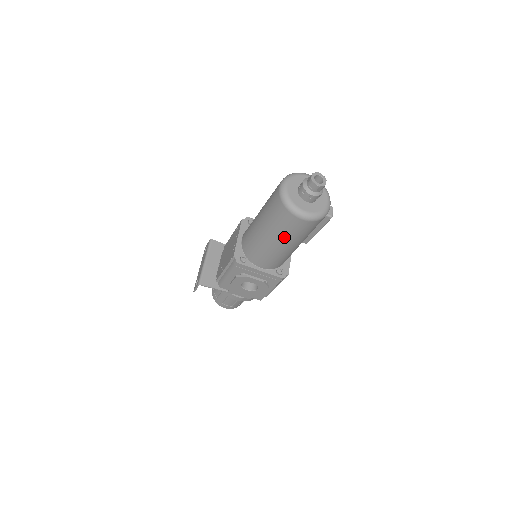
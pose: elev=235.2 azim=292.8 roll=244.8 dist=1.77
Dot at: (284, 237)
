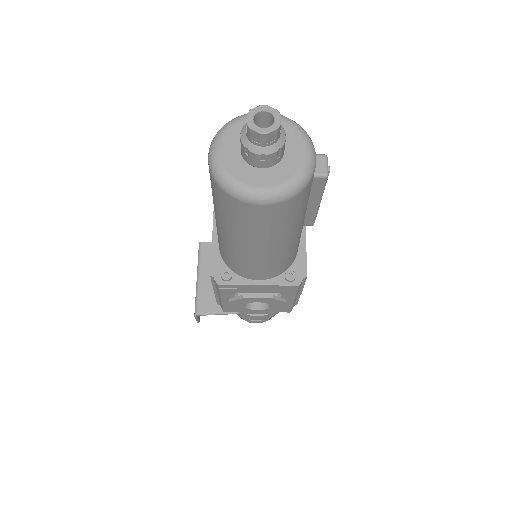
Dot at: (256, 237)
